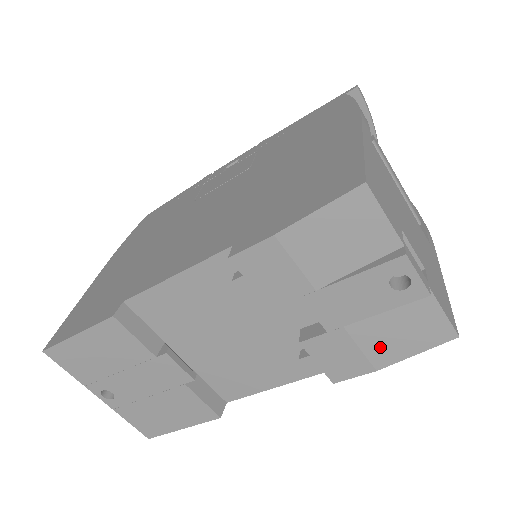
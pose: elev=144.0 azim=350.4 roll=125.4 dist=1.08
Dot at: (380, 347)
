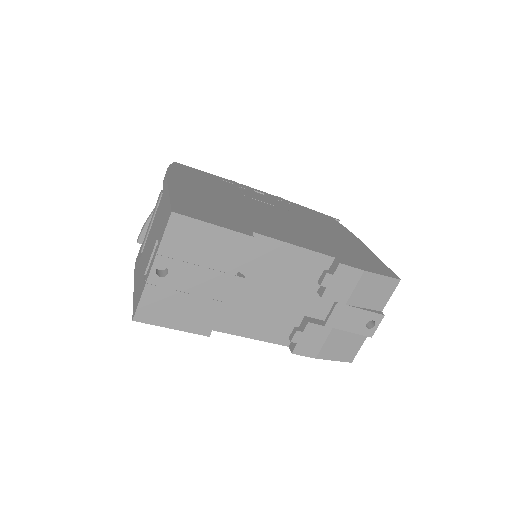
Dot at: (330, 348)
